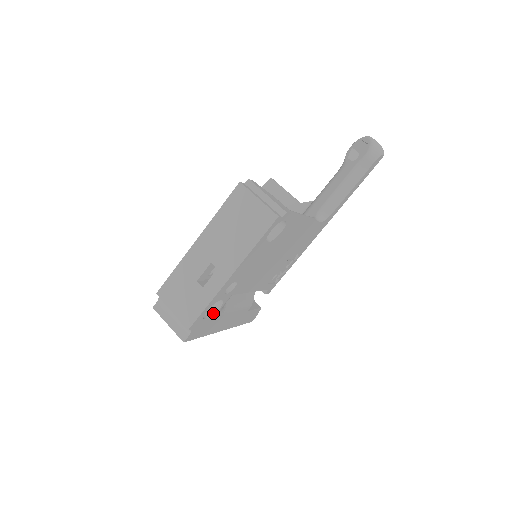
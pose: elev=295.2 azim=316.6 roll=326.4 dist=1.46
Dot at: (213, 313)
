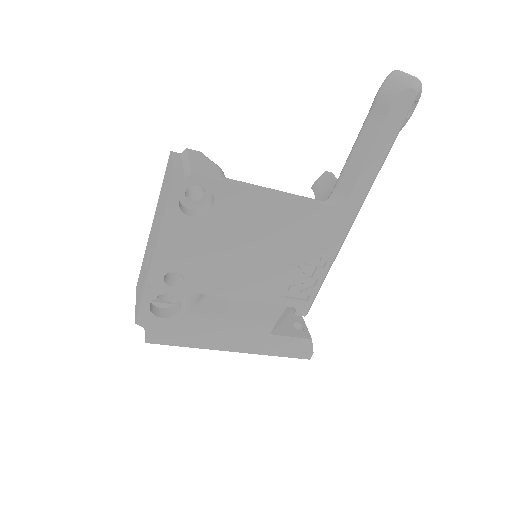
Dot at: (175, 313)
